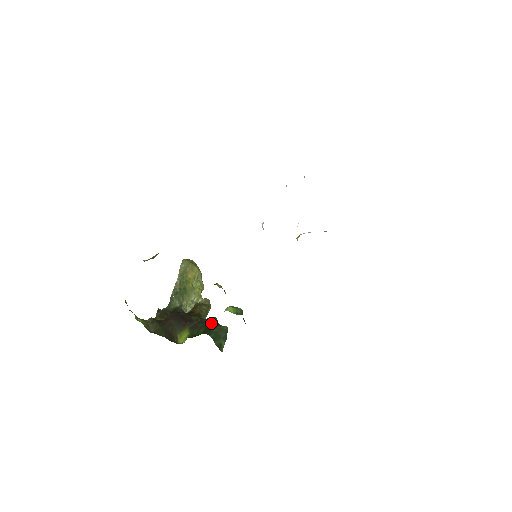
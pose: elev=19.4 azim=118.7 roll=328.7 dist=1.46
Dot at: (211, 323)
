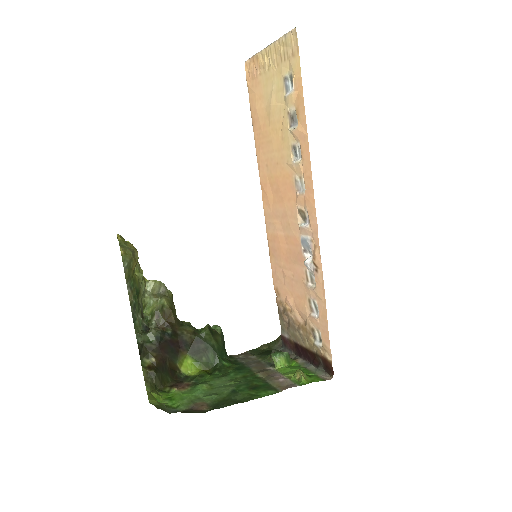
Dot at: (213, 339)
